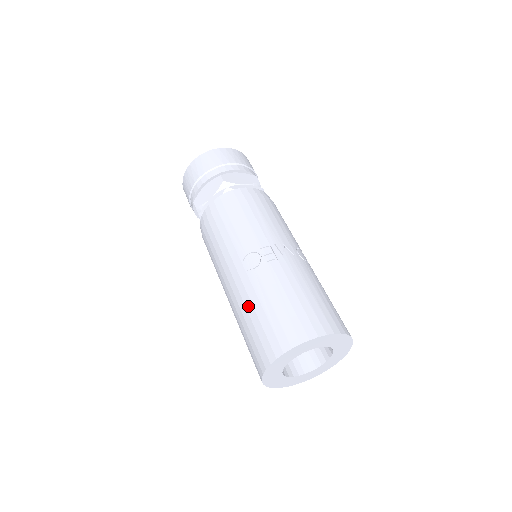
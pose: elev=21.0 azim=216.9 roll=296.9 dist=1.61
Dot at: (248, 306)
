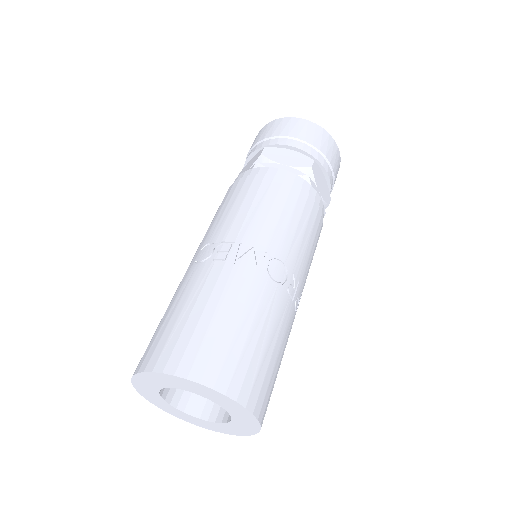
Dot at: occluded
